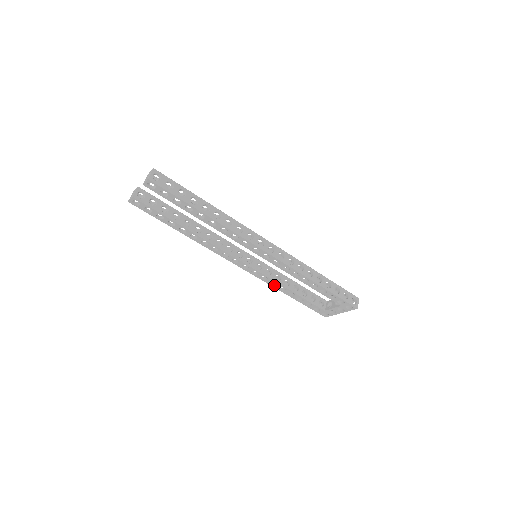
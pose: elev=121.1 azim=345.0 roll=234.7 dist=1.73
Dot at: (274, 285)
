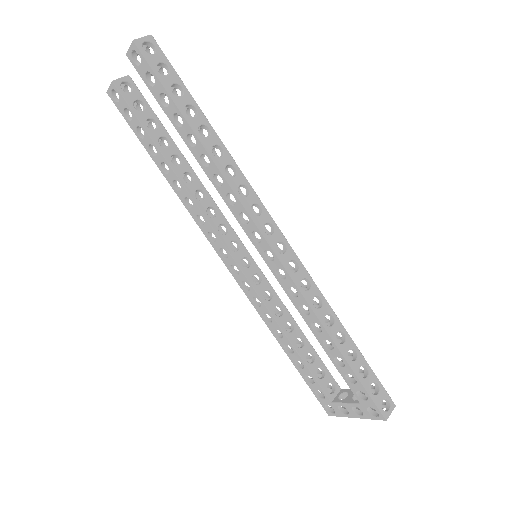
Dot at: (268, 321)
